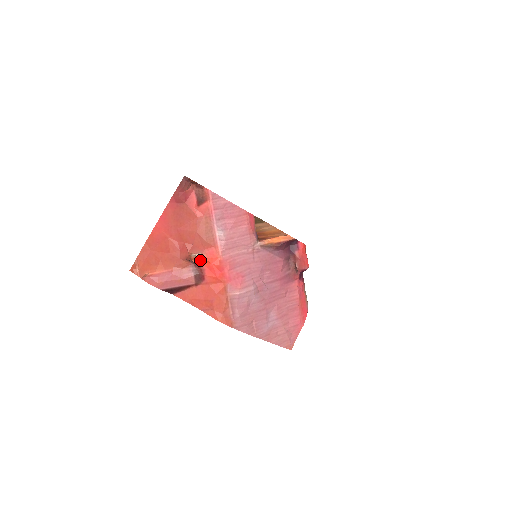
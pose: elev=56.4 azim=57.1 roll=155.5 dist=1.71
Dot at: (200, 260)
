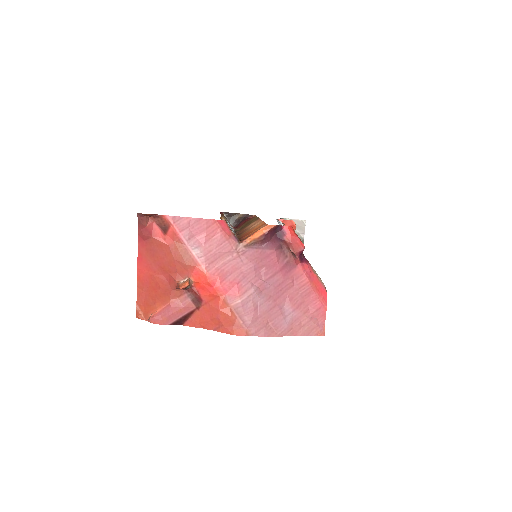
Dot at: (187, 284)
